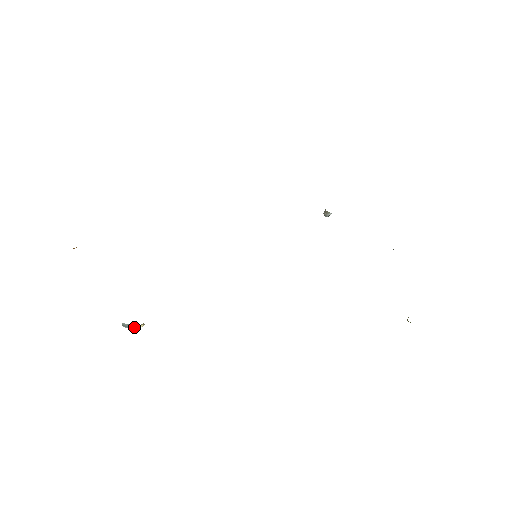
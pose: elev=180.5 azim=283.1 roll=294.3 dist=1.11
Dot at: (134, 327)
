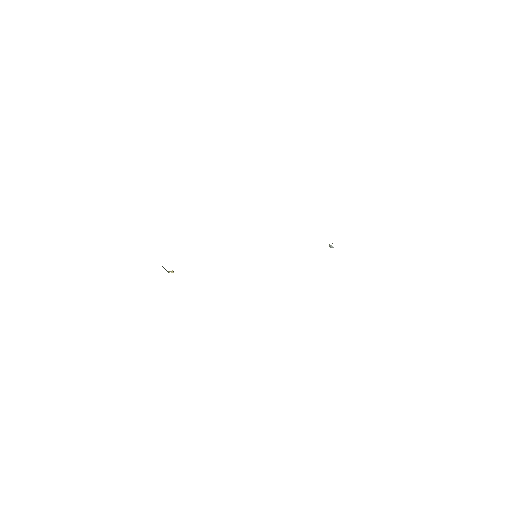
Dot at: (167, 271)
